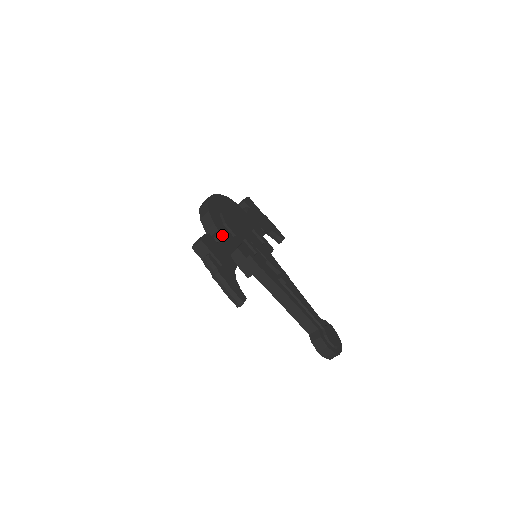
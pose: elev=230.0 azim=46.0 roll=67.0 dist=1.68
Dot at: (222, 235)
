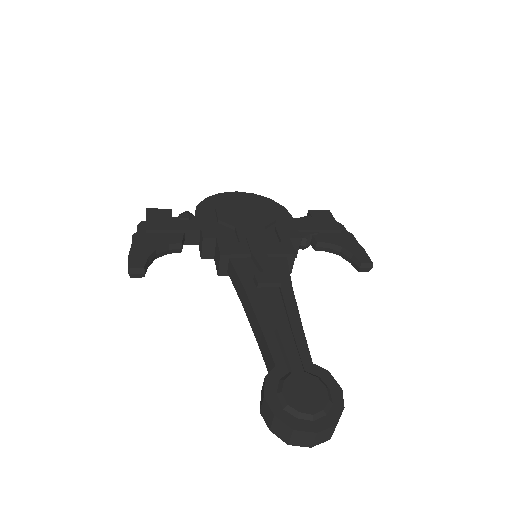
Dot at: (195, 216)
